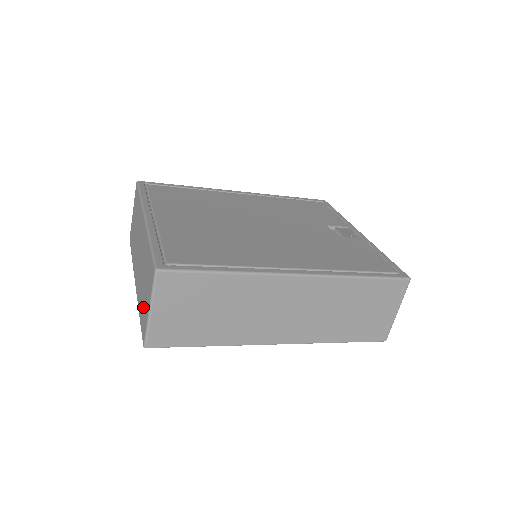
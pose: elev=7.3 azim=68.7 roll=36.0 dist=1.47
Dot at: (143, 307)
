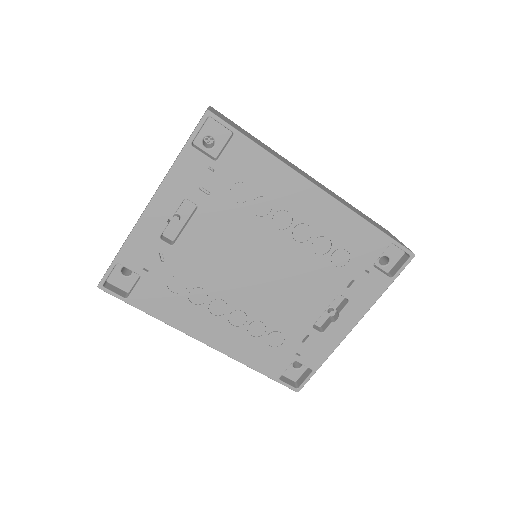
Dot at: occluded
